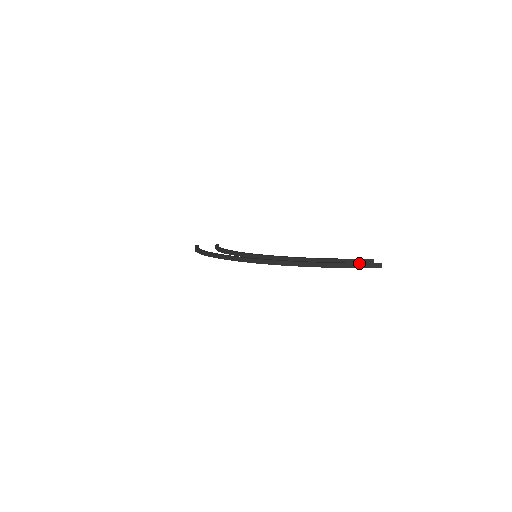
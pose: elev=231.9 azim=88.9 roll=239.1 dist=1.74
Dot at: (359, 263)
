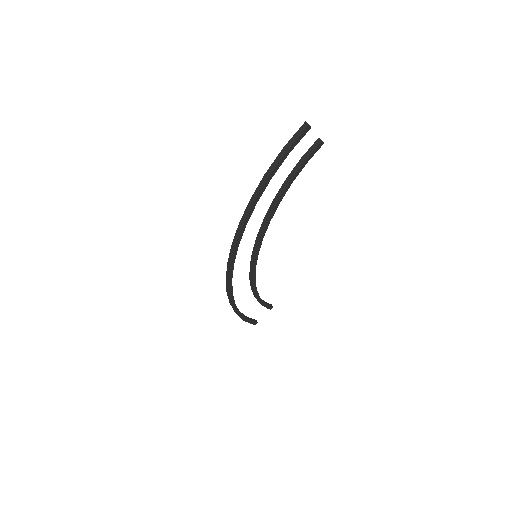
Dot at: (287, 143)
